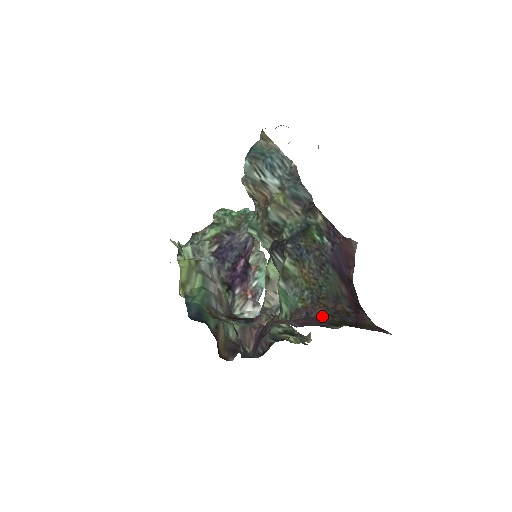
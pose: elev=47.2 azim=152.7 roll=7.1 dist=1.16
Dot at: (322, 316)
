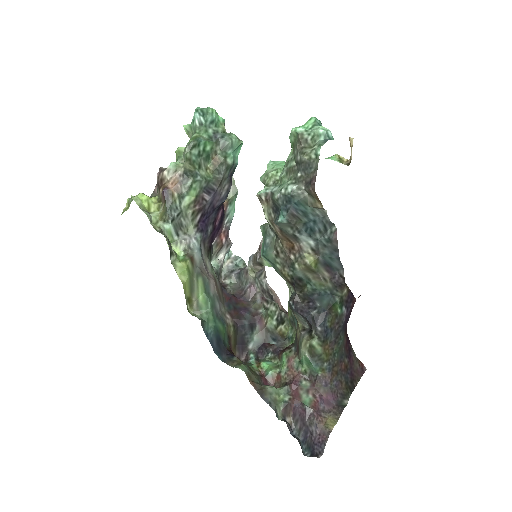
Dot at: (335, 385)
